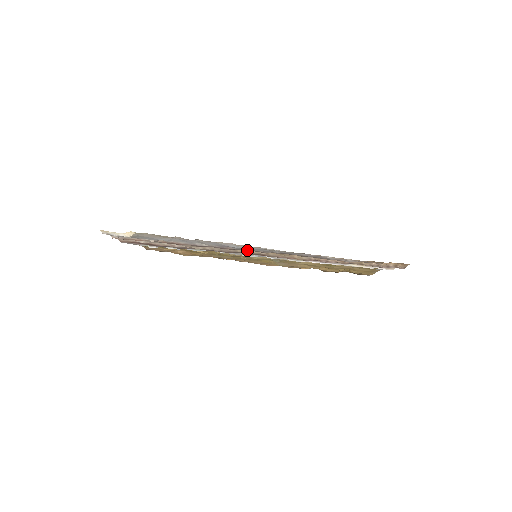
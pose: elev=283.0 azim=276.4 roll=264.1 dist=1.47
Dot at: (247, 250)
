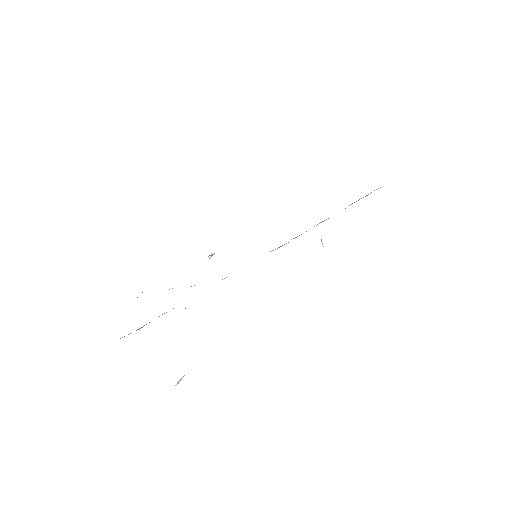
Dot at: occluded
